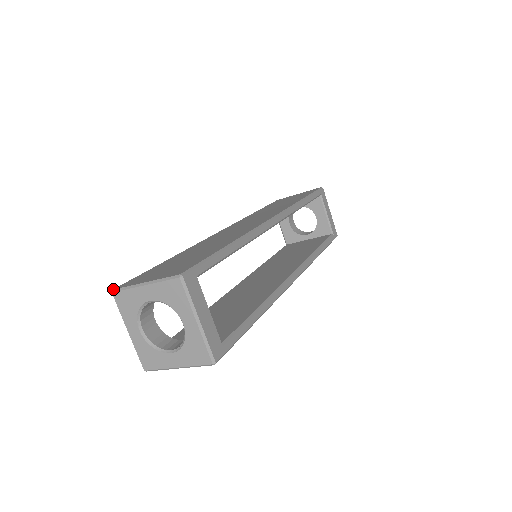
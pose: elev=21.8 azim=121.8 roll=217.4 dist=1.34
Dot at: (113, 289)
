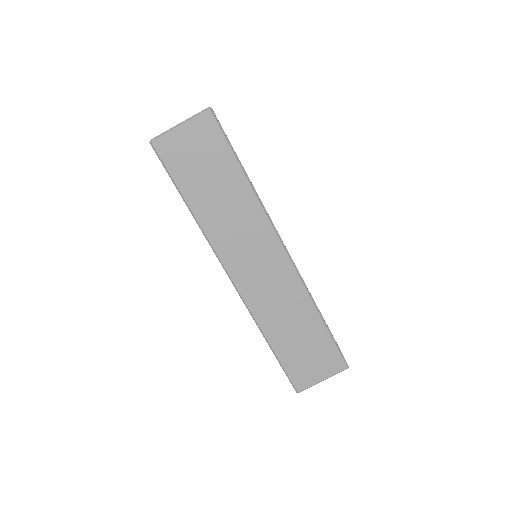
Dot at: occluded
